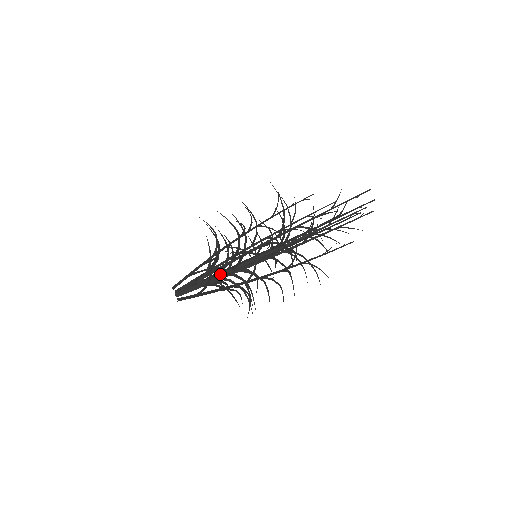
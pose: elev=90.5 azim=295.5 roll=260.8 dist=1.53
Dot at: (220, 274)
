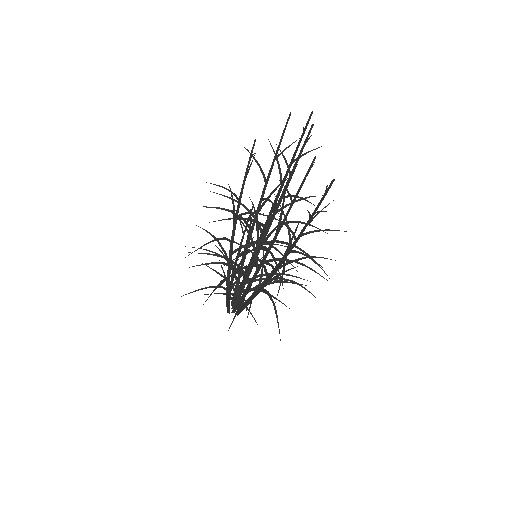
Dot at: (254, 294)
